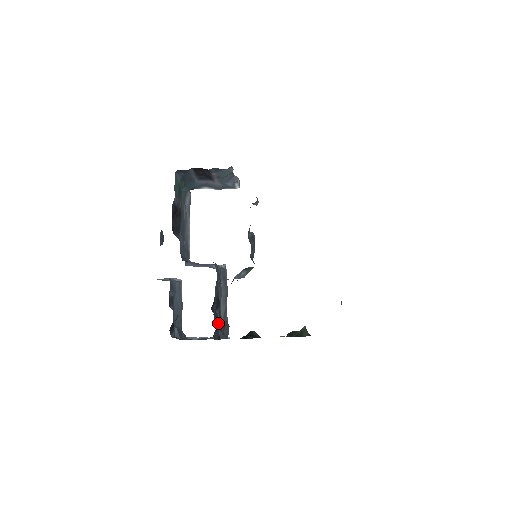
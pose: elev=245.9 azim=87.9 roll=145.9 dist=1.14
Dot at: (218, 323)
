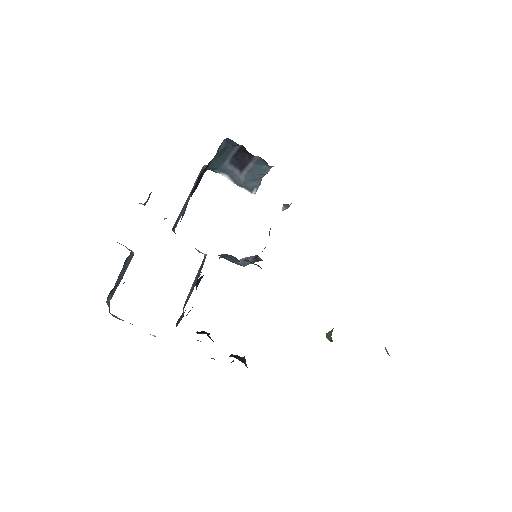
Dot at: occluded
